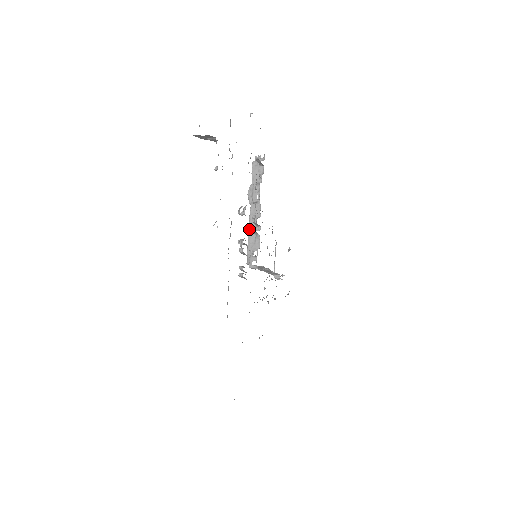
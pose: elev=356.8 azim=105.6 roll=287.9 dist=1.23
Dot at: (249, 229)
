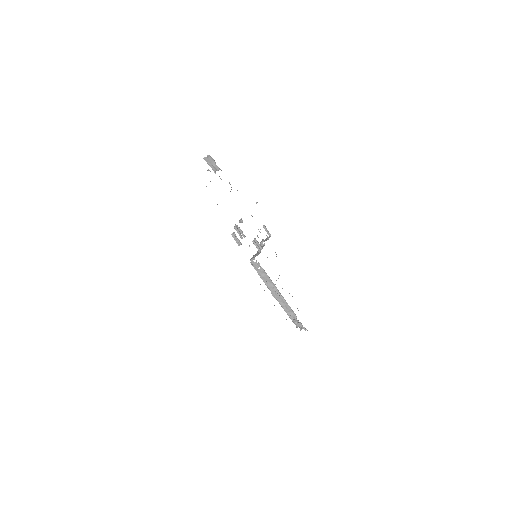
Dot at: occluded
